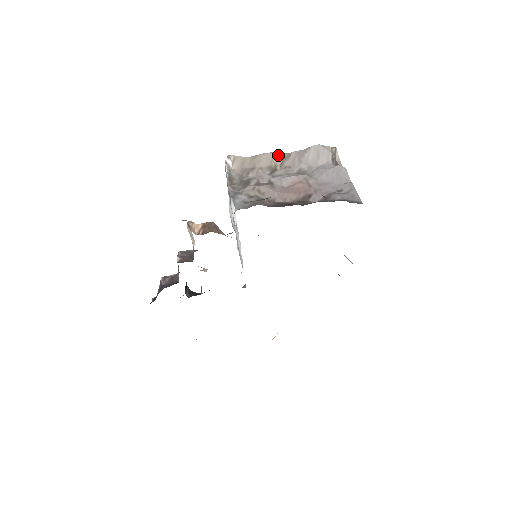
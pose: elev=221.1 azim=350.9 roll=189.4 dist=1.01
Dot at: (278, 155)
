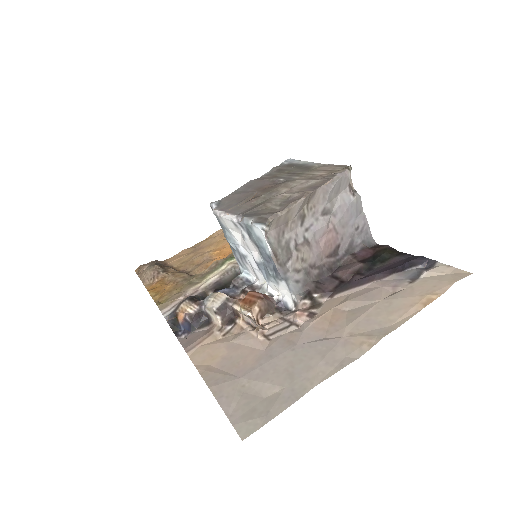
Dot at: (307, 198)
